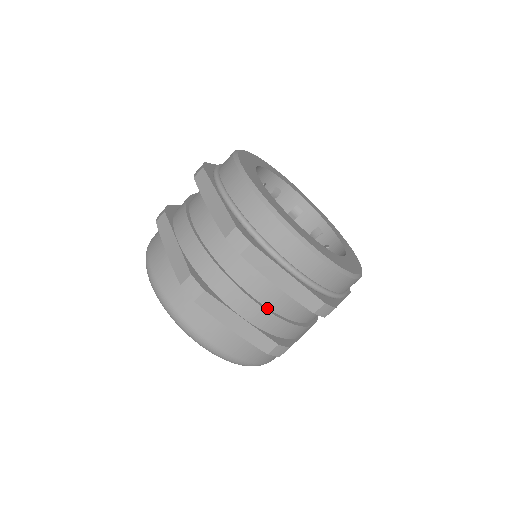
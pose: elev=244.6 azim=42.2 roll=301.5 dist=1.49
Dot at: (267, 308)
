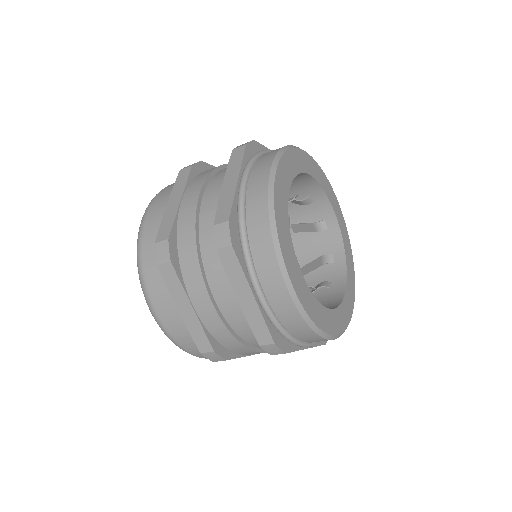
Dot at: occluded
